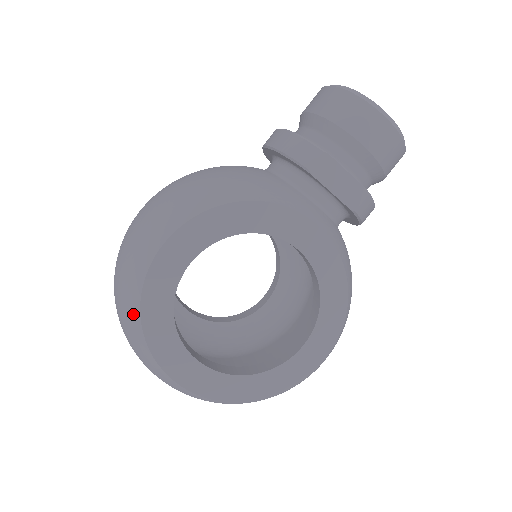
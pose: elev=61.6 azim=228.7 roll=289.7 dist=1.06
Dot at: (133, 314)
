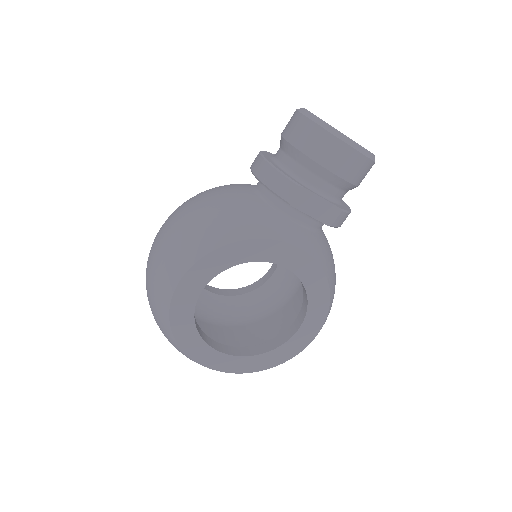
Dot at: (166, 328)
